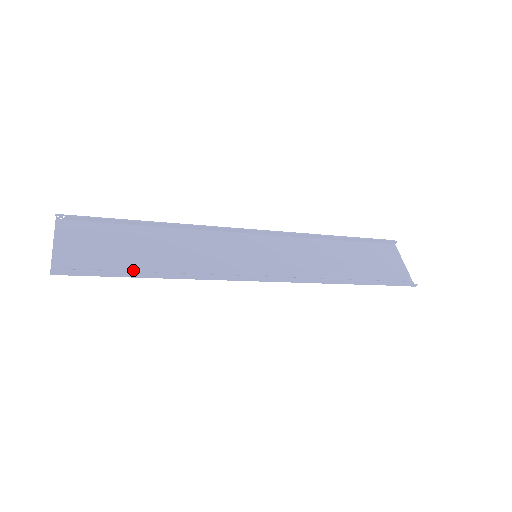
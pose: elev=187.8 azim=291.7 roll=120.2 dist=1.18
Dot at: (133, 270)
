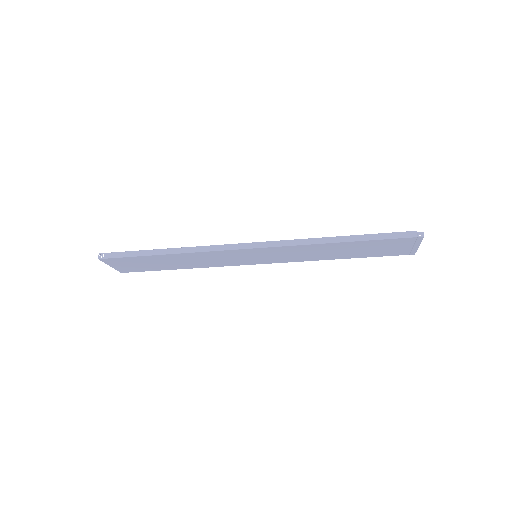
Dot at: (153, 257)
